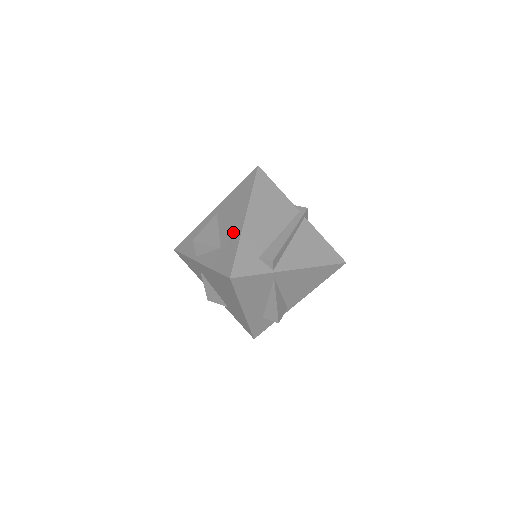
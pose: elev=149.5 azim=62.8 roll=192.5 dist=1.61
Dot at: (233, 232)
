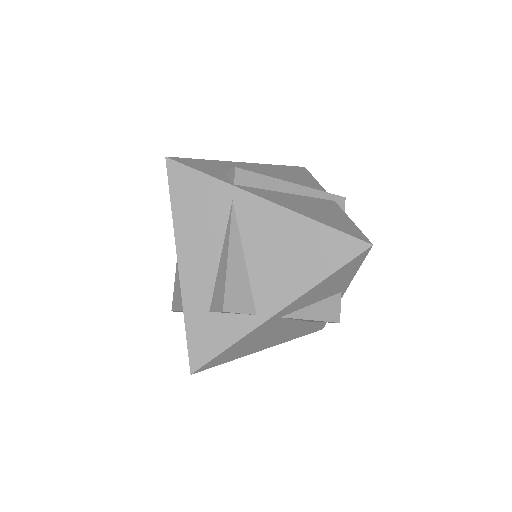
Dot at: occluded
